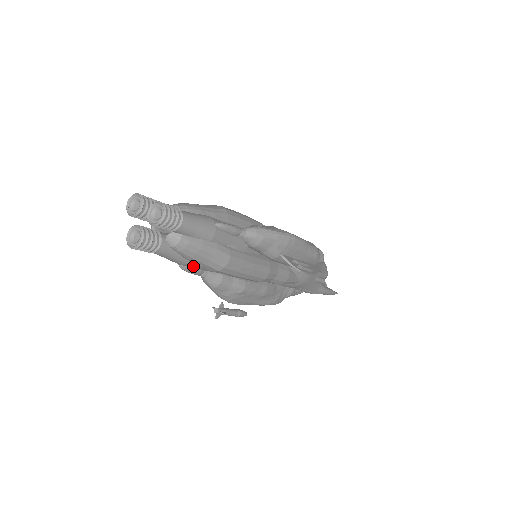
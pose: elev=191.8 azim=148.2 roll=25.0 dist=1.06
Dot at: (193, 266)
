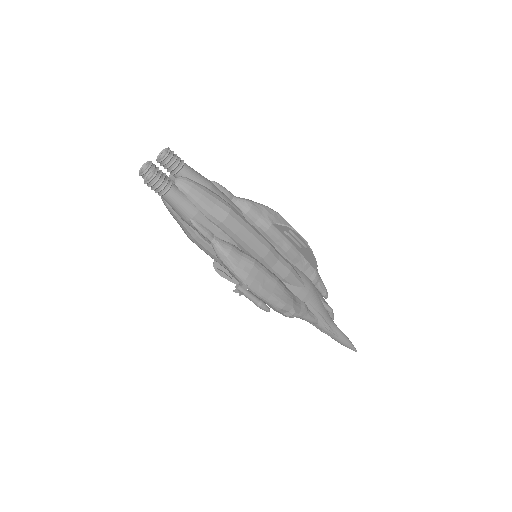
Dot at: (203, 221)
